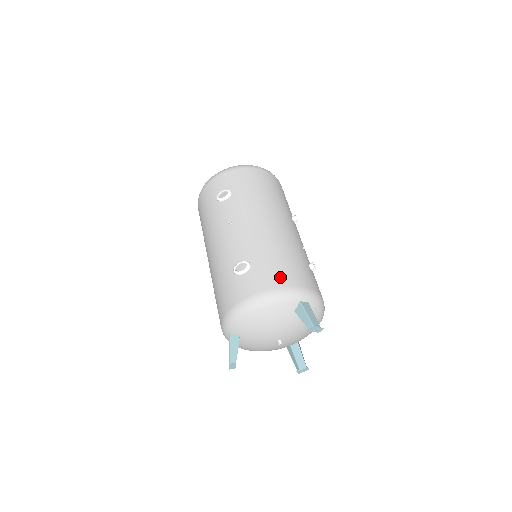
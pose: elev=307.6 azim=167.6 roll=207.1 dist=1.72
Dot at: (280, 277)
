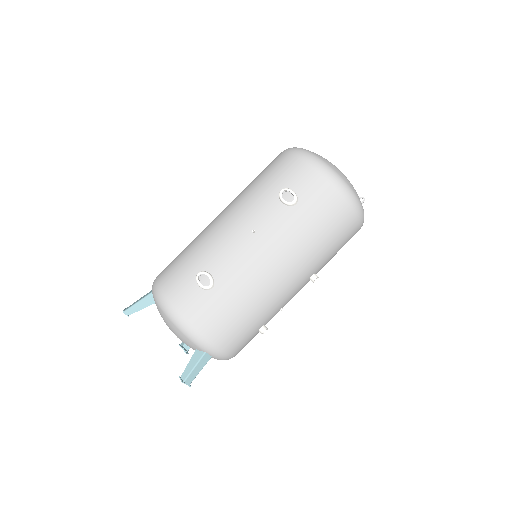
Dot at: (214, 326)
